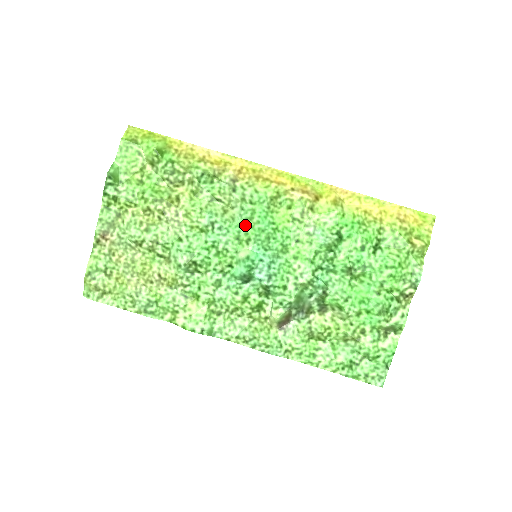
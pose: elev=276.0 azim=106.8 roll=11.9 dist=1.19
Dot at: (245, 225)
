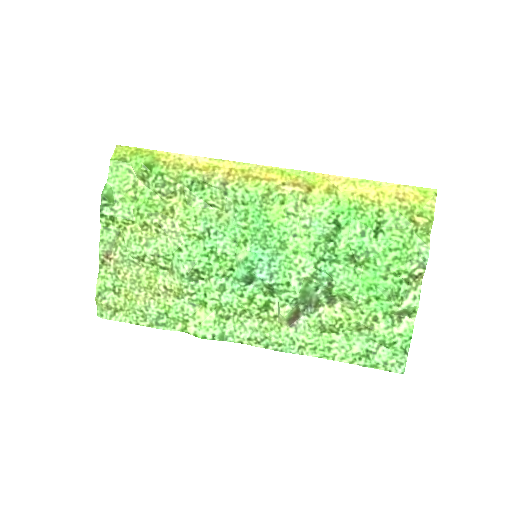
Dot at: (240, 227)
